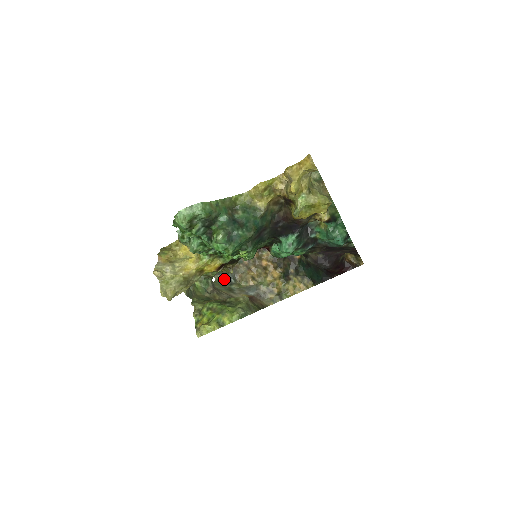
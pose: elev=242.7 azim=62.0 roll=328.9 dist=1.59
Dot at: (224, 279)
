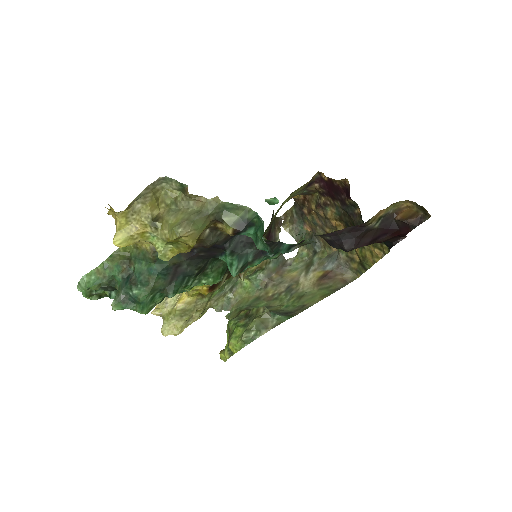
Dot at: (308, 248)
